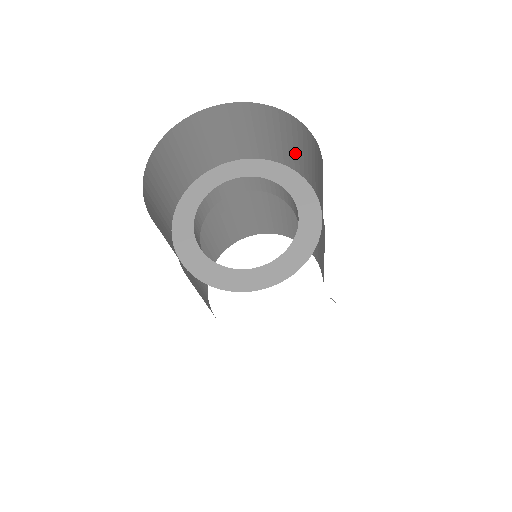
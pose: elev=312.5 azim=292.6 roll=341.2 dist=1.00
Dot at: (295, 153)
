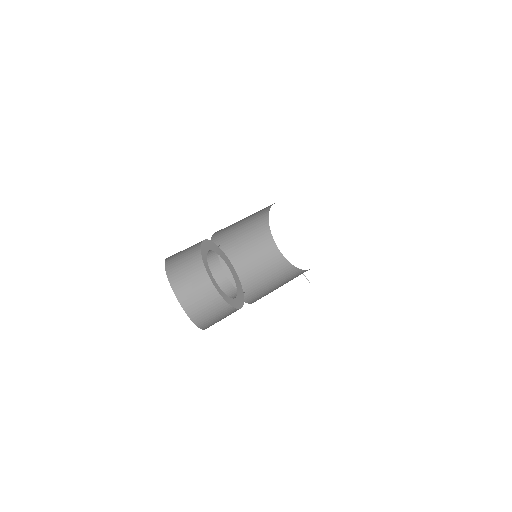
Dot at: occluded
